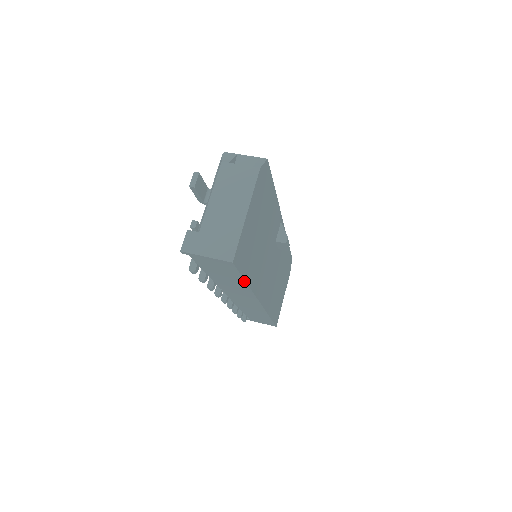
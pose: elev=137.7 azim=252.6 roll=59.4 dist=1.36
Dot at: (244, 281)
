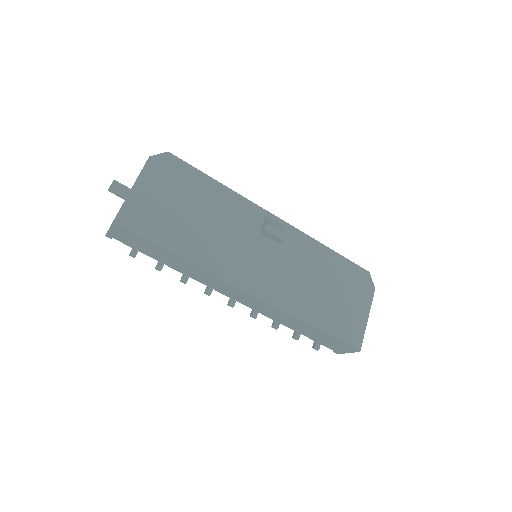
Dot at: (166, 251)
